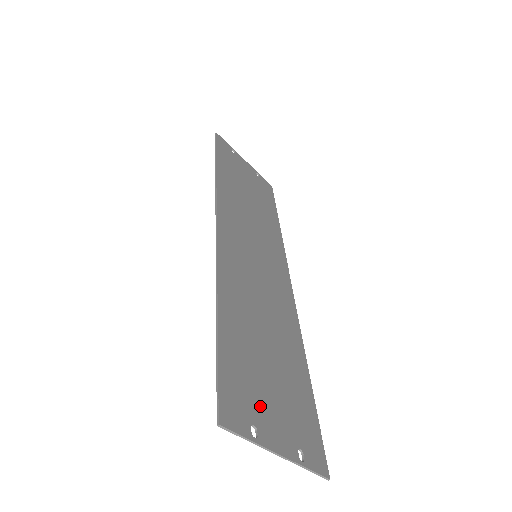
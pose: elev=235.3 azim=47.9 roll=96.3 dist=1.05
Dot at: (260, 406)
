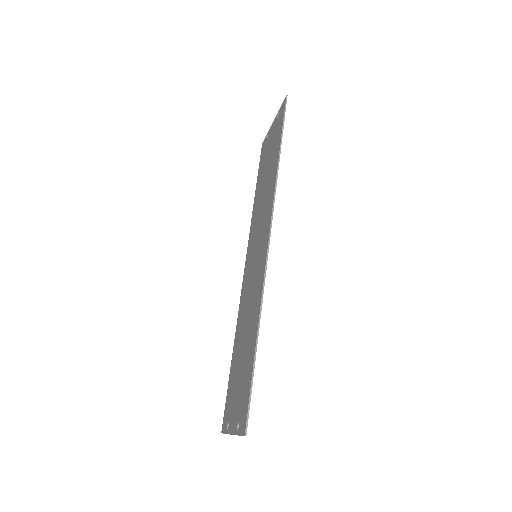
Dot at: (240, 406)
